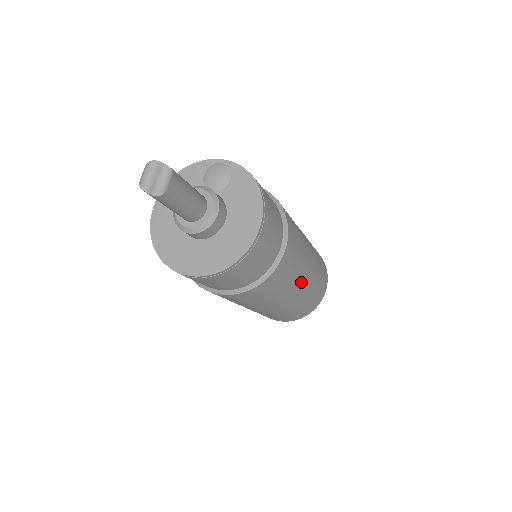
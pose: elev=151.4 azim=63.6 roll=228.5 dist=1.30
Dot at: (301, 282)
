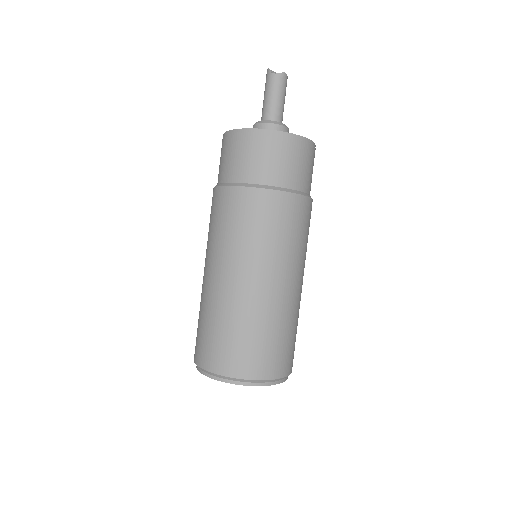
Dot at: (283, 273)
